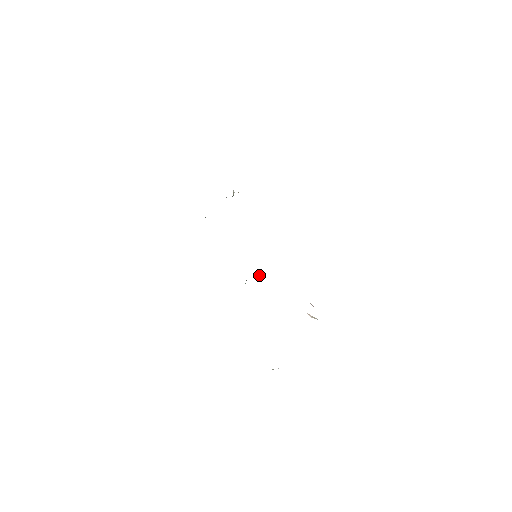
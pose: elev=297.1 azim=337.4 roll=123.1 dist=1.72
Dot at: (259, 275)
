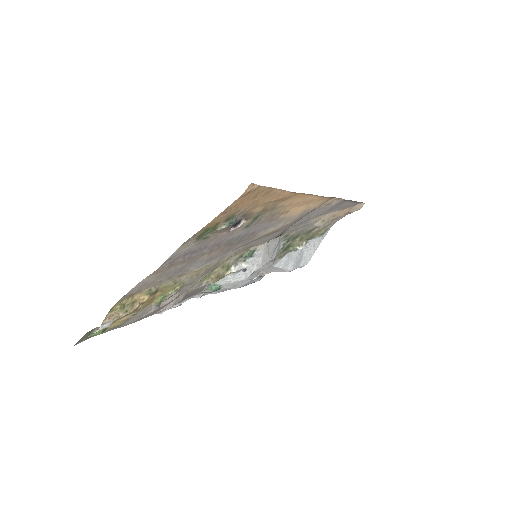
Dot at: (236, 264)
